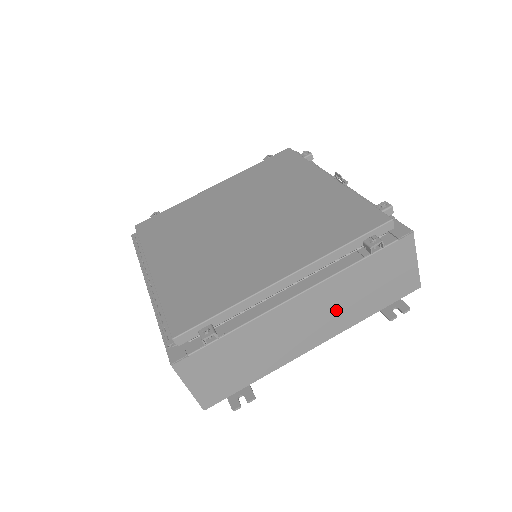
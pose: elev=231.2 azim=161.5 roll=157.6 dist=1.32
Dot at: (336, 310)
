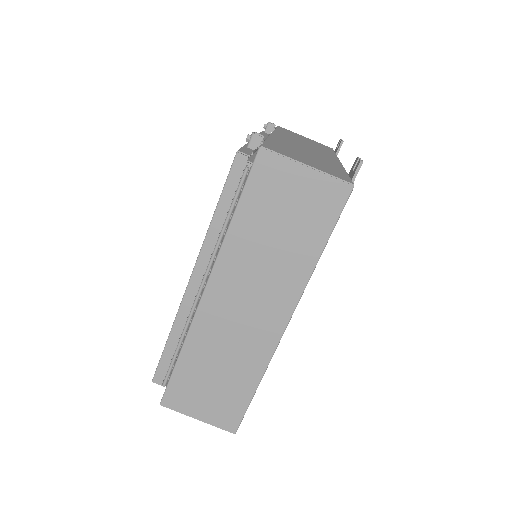
Dot at: (310, 146)
